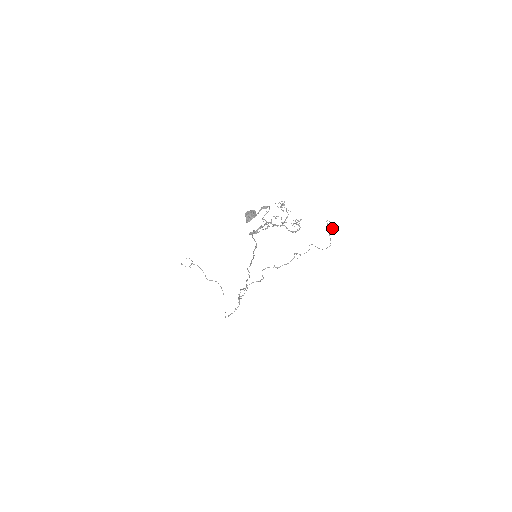
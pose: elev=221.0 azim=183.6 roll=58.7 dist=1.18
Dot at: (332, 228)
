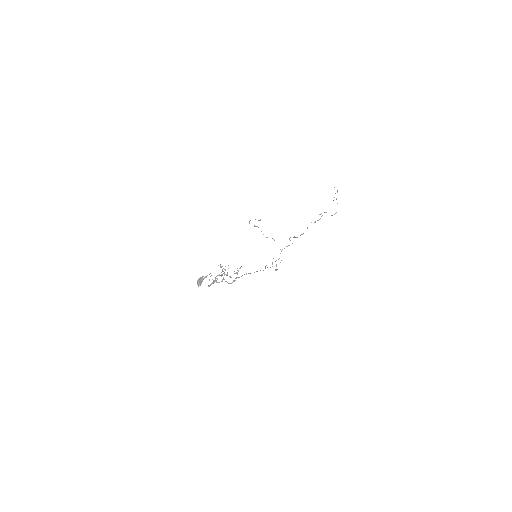
Dot at: occluded
